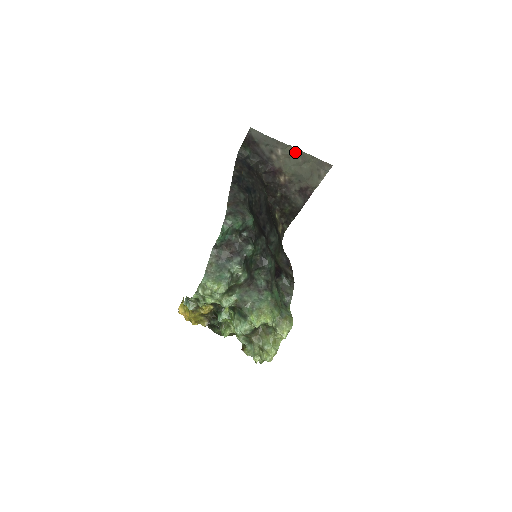
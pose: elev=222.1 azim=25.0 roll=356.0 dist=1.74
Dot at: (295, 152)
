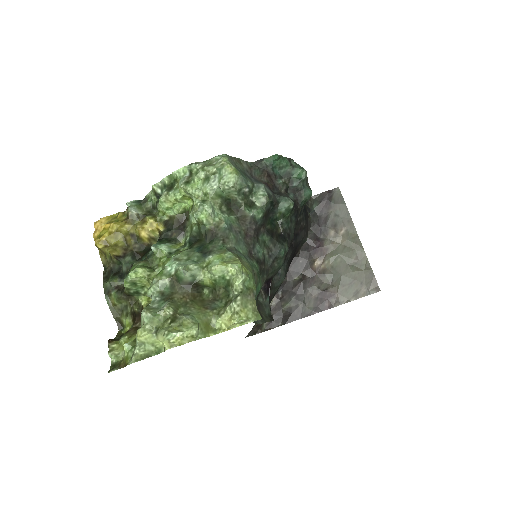
Dot at: (357, 244)
